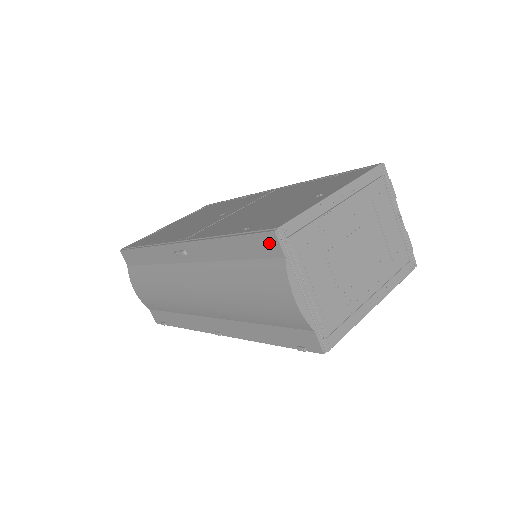
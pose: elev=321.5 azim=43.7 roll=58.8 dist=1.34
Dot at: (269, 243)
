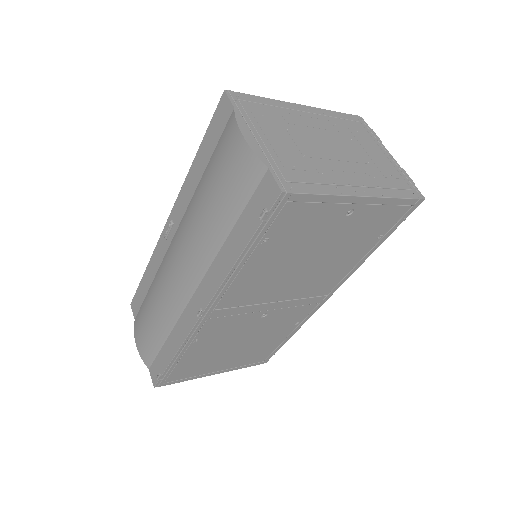
Dot at: (222, 110)
